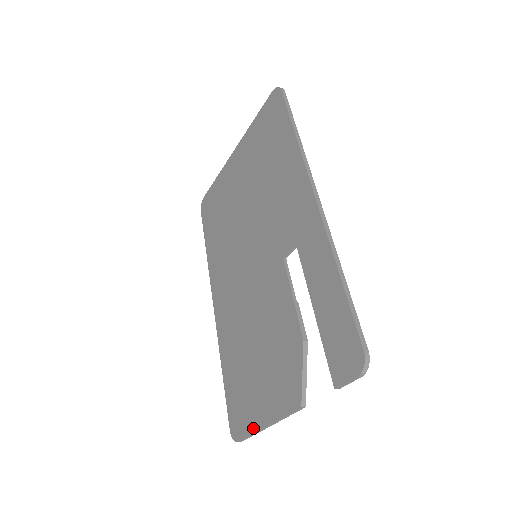
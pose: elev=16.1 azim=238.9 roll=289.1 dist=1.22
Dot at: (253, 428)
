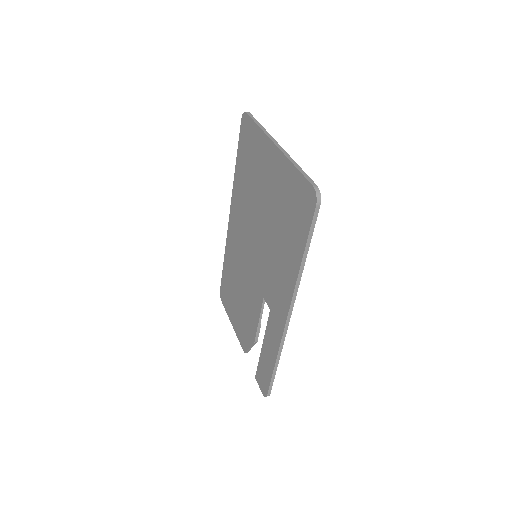
Dot at: (228, 314)
